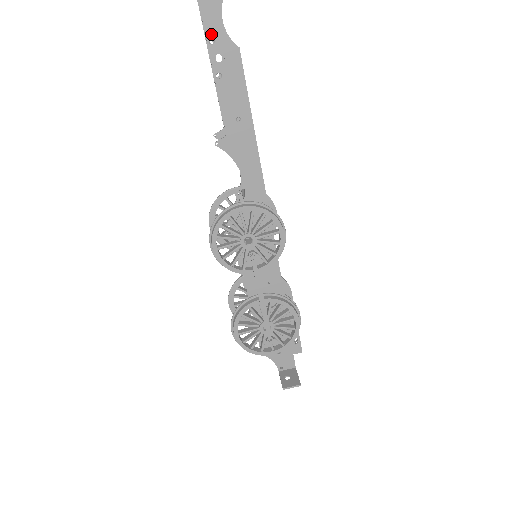
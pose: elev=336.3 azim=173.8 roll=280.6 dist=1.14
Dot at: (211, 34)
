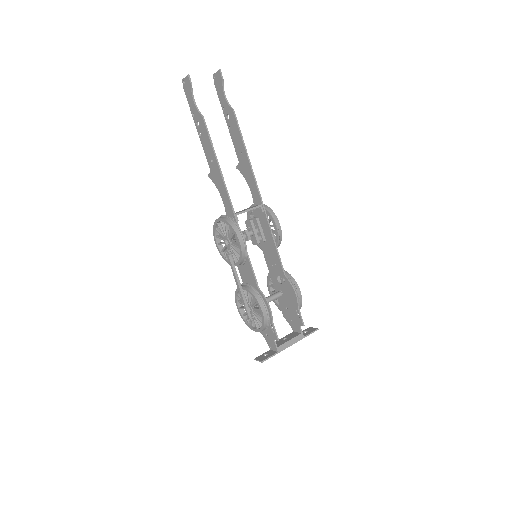
Dot at: (192, 110)
